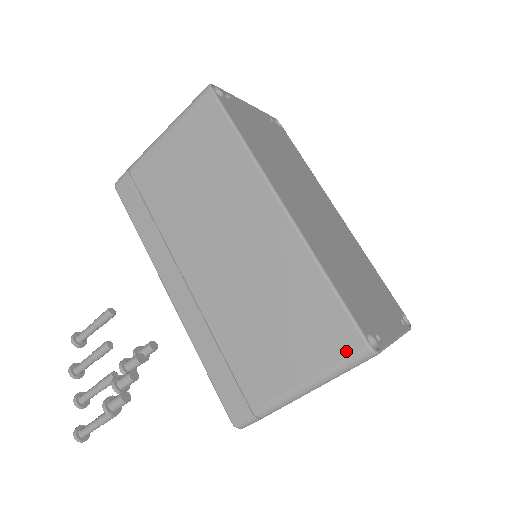
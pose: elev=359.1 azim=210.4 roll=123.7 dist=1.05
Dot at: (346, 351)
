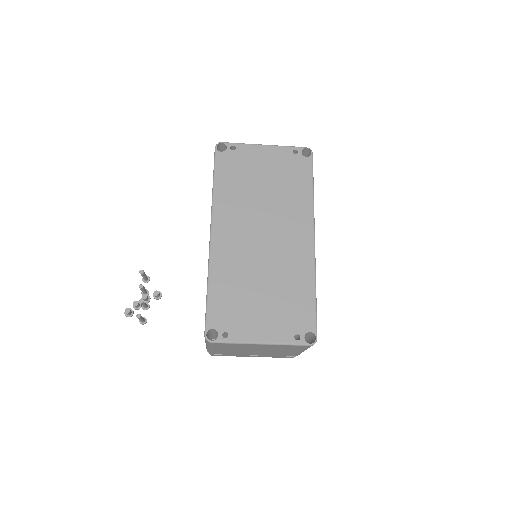
Dot at: occluded
